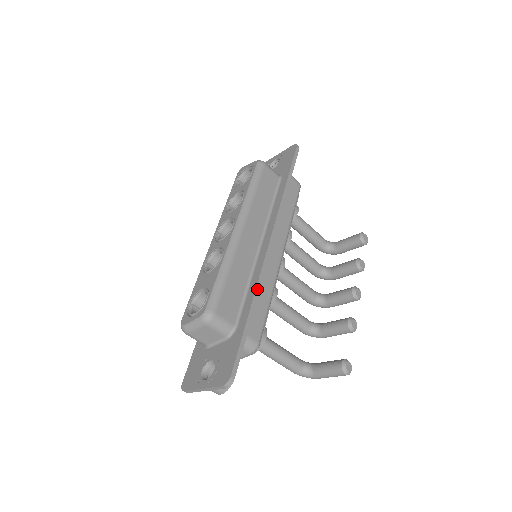
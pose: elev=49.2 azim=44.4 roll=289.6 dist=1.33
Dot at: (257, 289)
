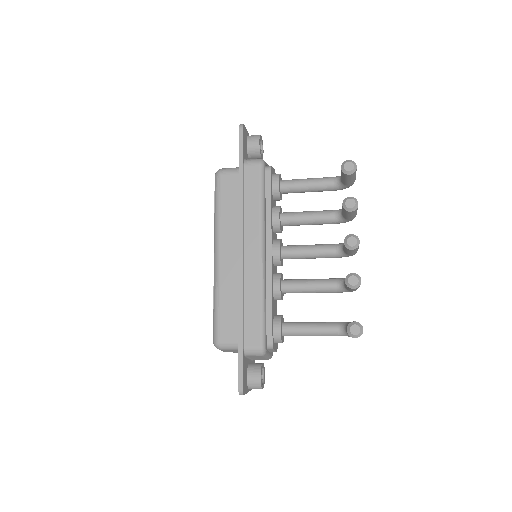
Dot at: (240, 306)
